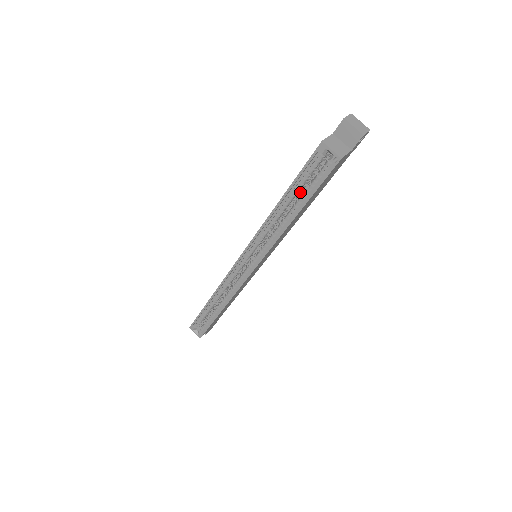
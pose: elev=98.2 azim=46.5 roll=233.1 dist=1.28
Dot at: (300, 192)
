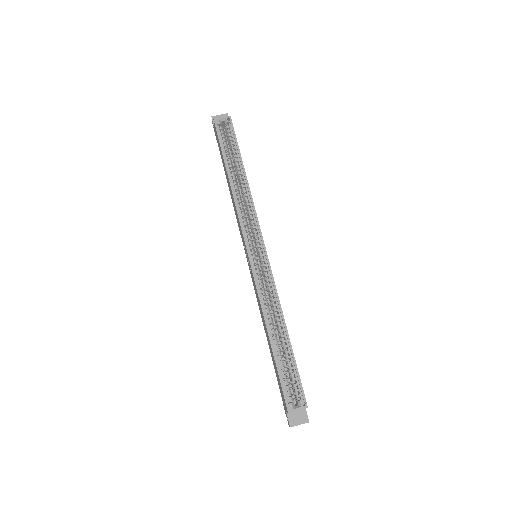
Dot at: occluded
